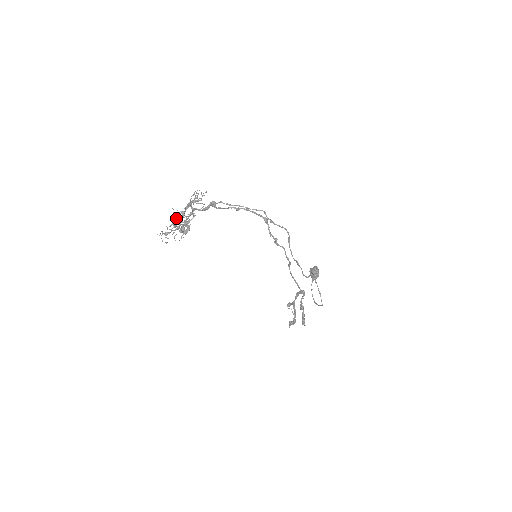
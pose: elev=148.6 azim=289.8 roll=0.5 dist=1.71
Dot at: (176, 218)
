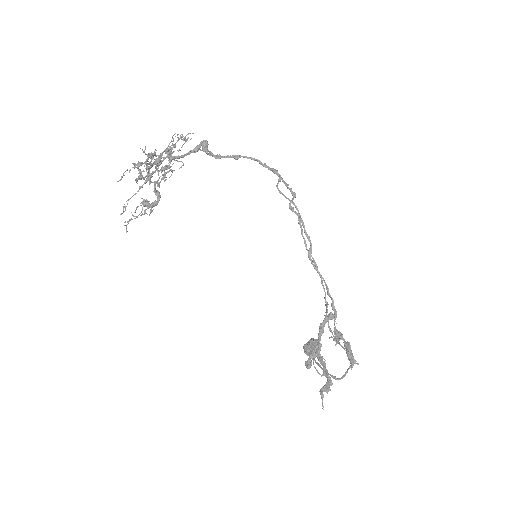
Dot at: (152, 153)
